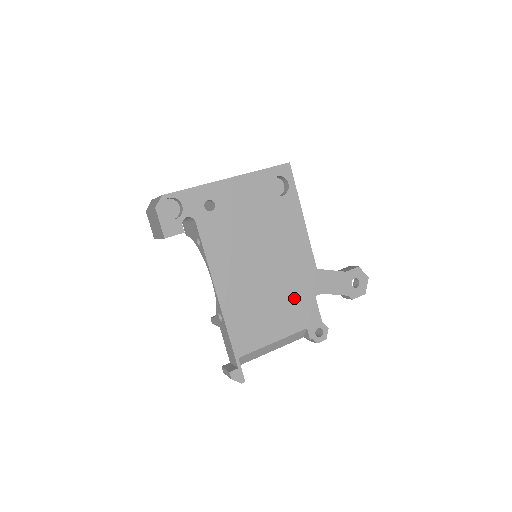
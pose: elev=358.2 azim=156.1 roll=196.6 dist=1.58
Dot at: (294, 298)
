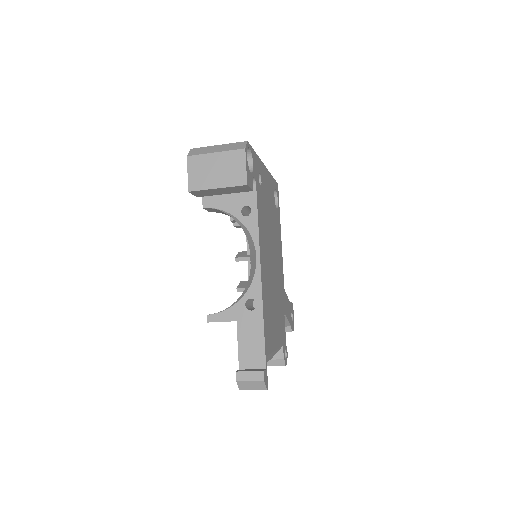
Dot at: (280, 309)
